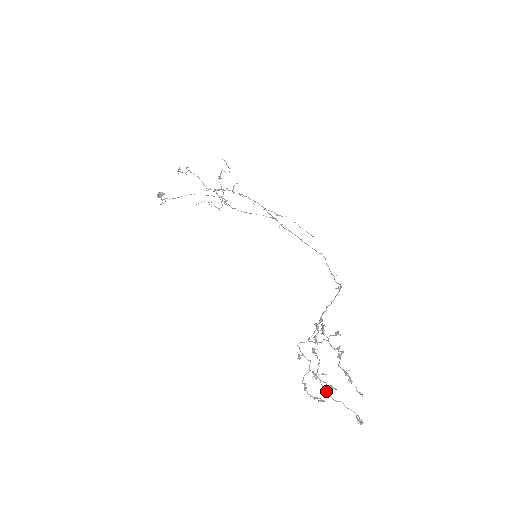
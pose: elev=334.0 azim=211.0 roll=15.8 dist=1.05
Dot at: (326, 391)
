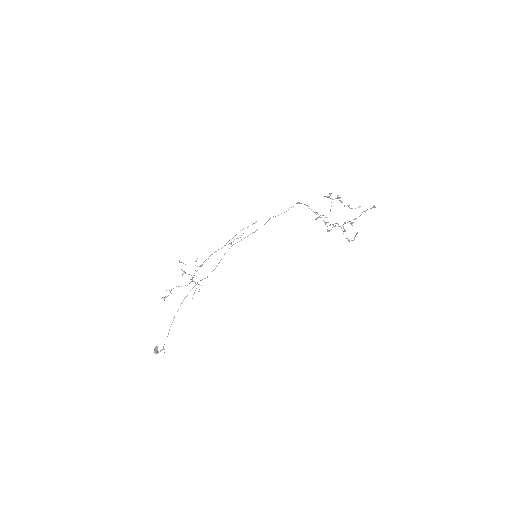
Dot at: (355, 219)
